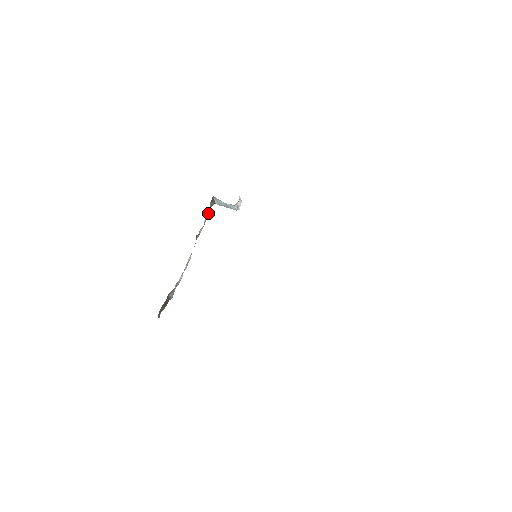
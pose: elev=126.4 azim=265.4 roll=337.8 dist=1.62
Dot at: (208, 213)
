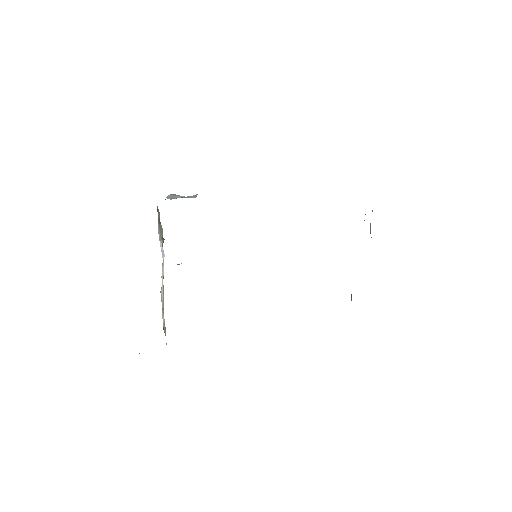
Dot at: (159, 215)
